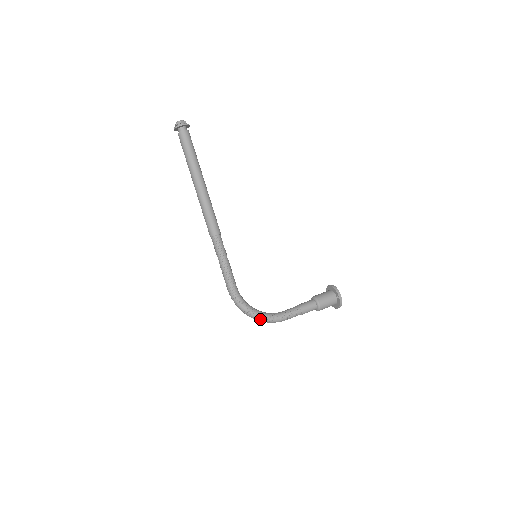
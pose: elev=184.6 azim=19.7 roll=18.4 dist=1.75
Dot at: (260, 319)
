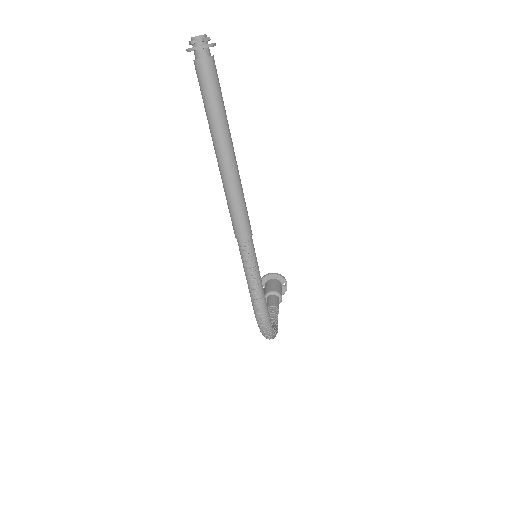
Dot at: (275, 336)
